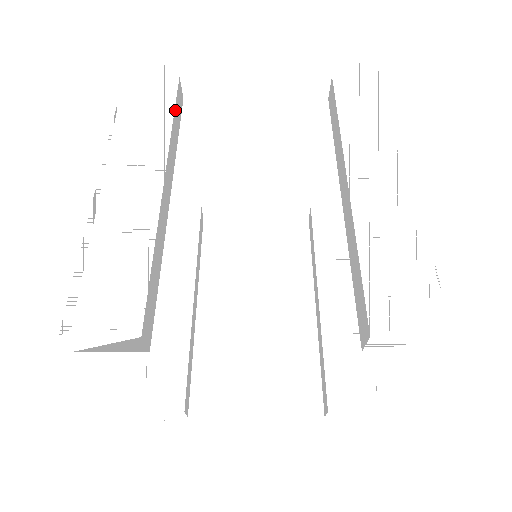
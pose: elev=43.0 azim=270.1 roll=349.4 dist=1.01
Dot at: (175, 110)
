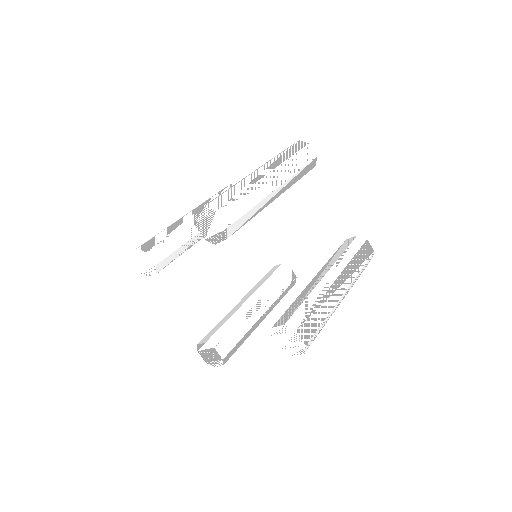
Dot at: occluded
